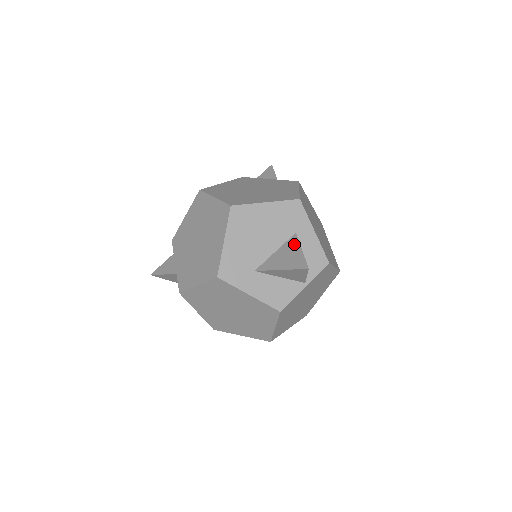
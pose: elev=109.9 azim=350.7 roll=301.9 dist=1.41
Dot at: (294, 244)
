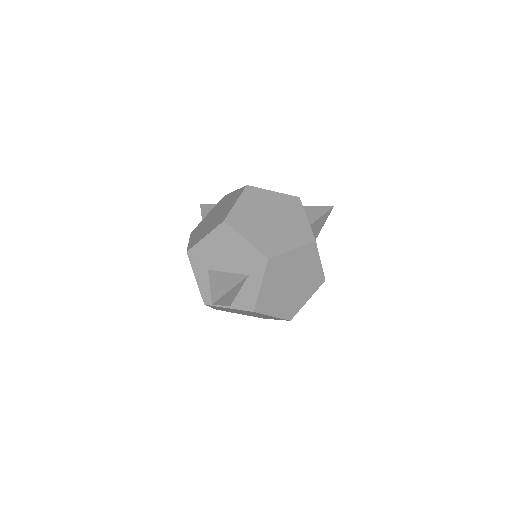
Dot at: (236, 281)
